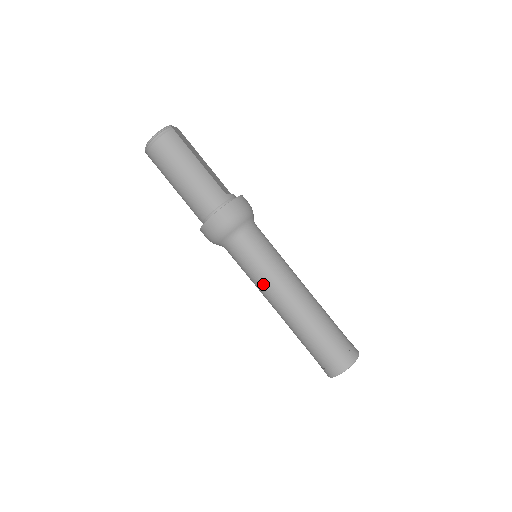
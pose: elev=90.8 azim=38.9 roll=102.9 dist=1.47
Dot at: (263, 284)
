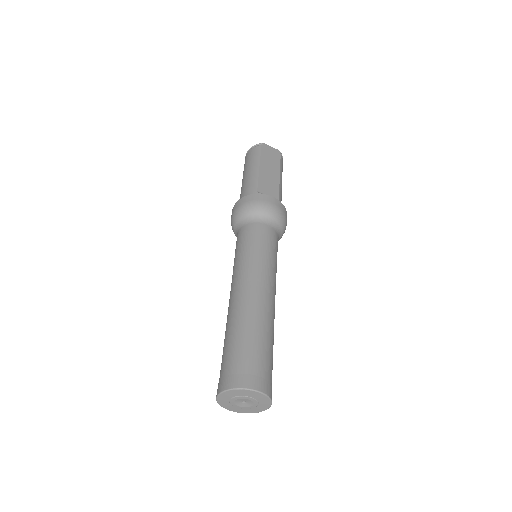
Dot at: occluded
